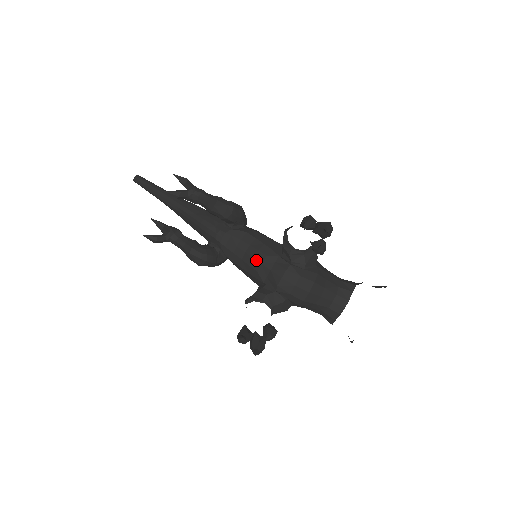
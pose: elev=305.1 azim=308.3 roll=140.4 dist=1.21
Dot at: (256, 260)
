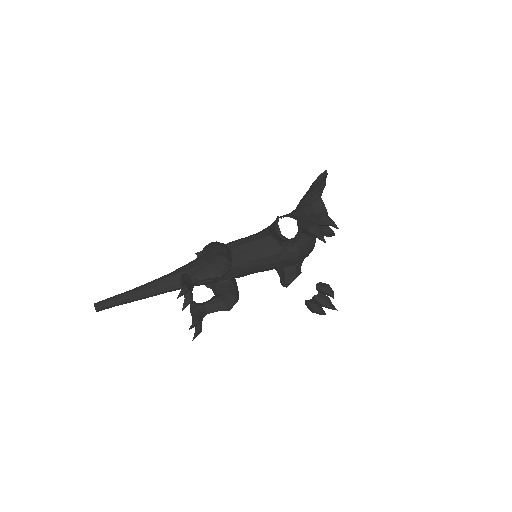
Dot at: (269, 264)
